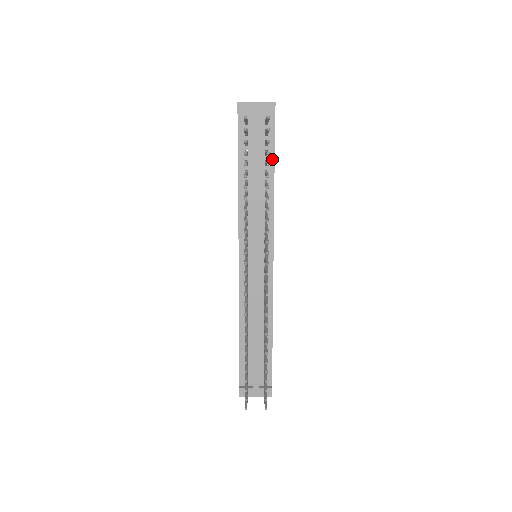
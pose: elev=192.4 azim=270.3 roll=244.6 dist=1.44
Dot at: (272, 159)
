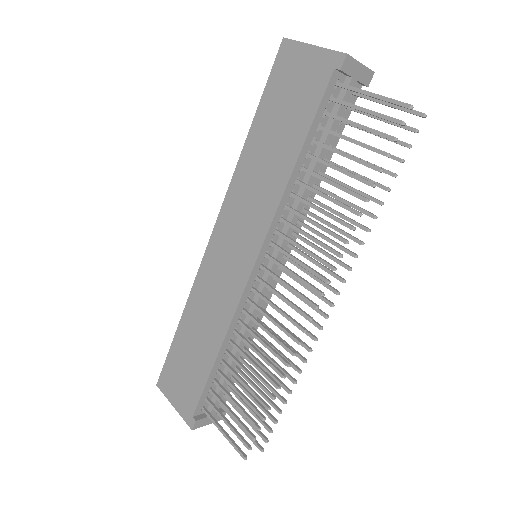
Dot at: (336, 143)
